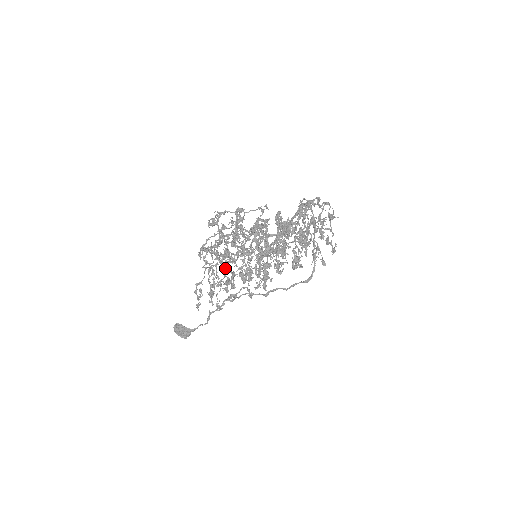
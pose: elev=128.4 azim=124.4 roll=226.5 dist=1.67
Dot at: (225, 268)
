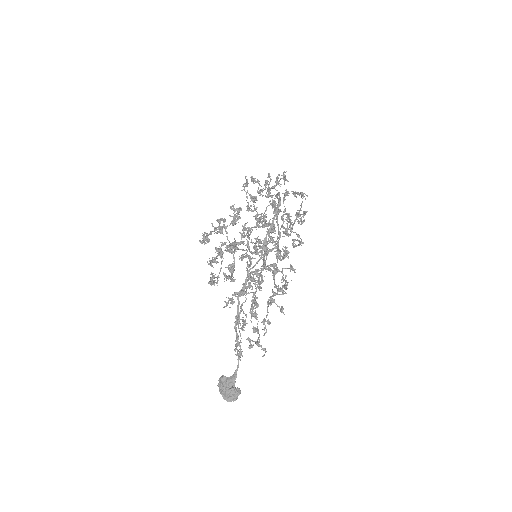
Dot at: (234, 280)
